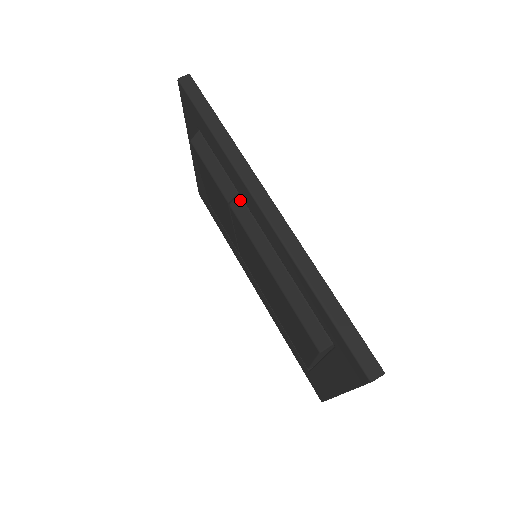
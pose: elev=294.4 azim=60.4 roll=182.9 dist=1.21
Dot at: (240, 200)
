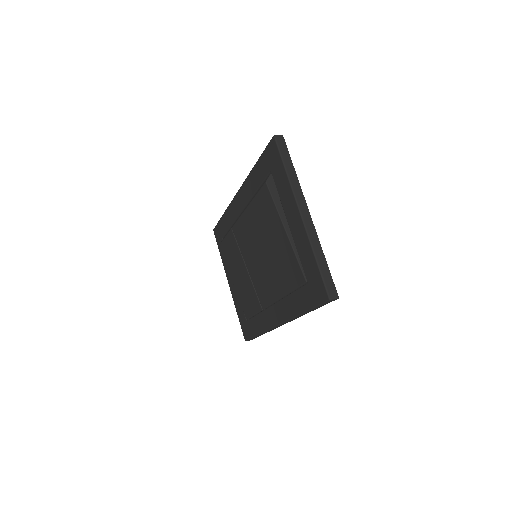
Dot at: occluded
